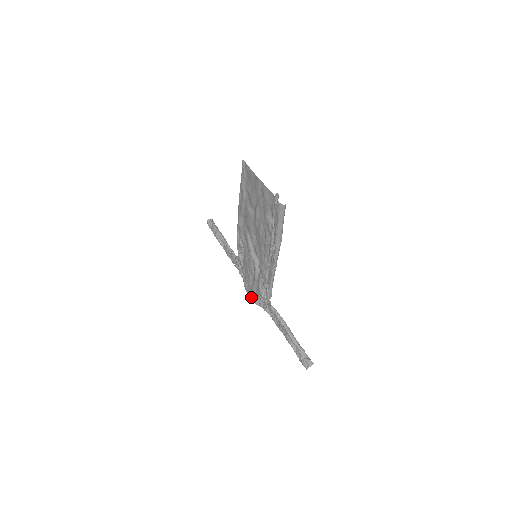
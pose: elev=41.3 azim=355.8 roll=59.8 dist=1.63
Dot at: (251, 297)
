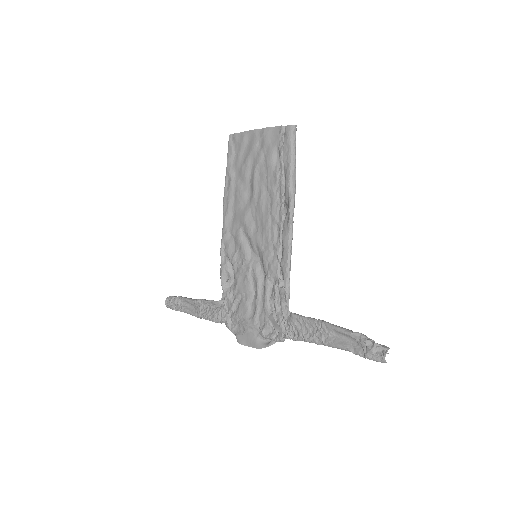
Dot at: (251, 345)
